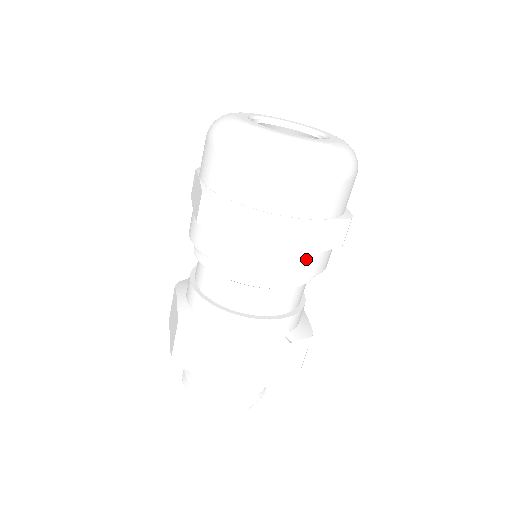
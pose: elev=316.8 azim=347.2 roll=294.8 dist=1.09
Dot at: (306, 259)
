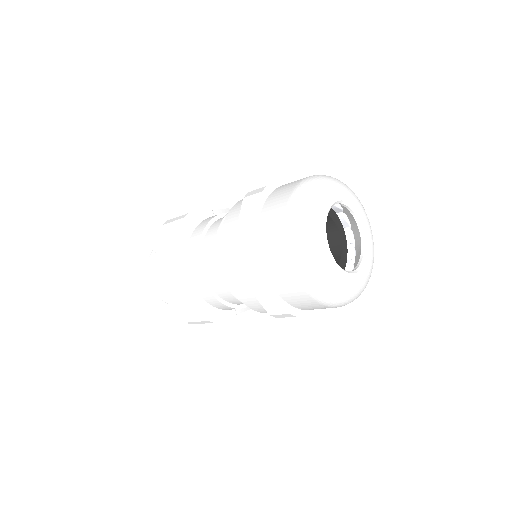
Dot at: occluded
